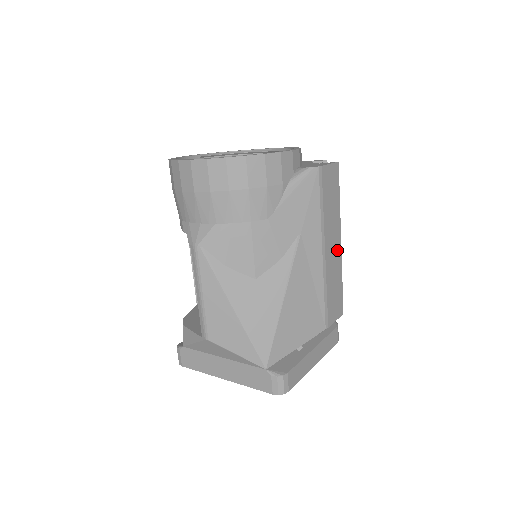
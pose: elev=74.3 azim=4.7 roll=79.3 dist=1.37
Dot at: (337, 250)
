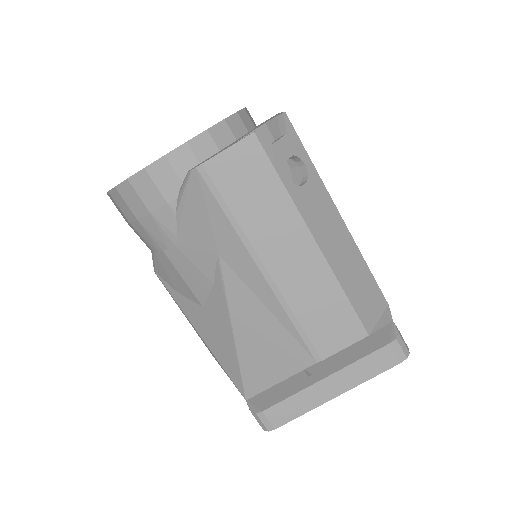
Dot at: (307, 256)
